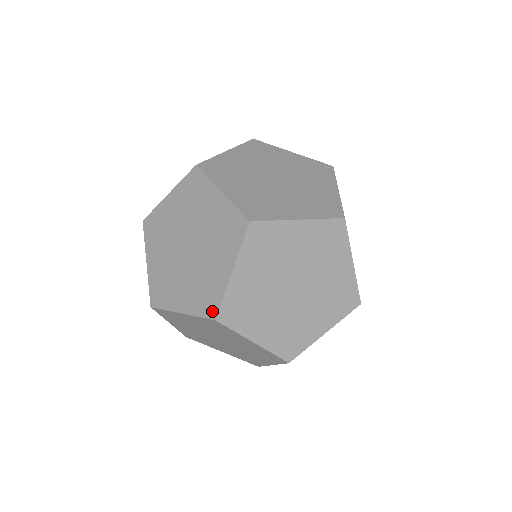
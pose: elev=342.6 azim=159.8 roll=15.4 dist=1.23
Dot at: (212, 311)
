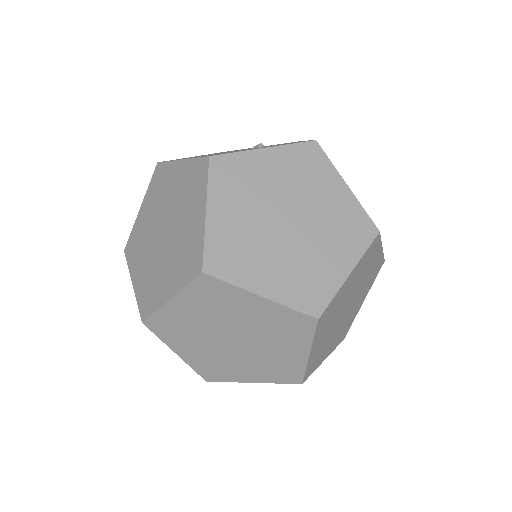
Dot at: (315, 307)
